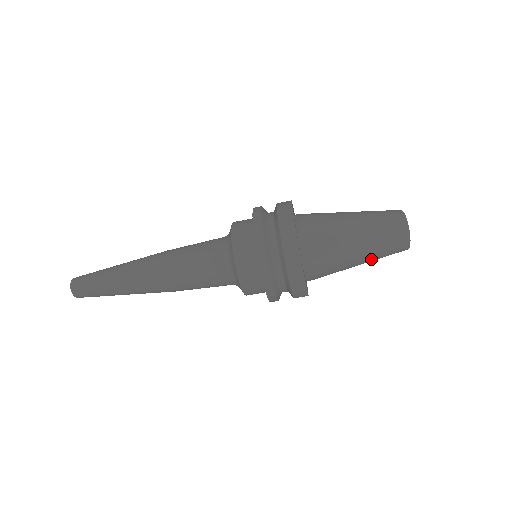
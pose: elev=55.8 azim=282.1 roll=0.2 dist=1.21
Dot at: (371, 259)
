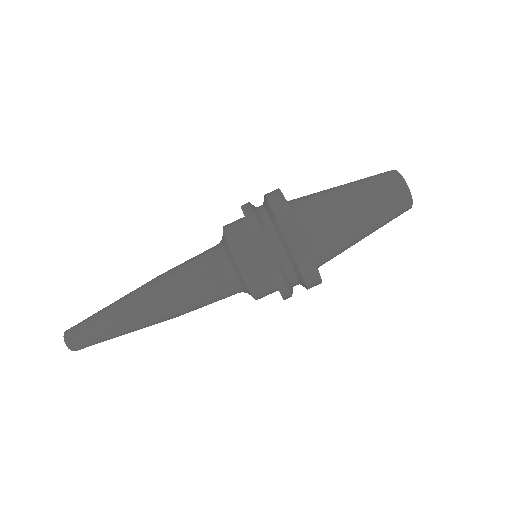
Dot at: (374, 215)
